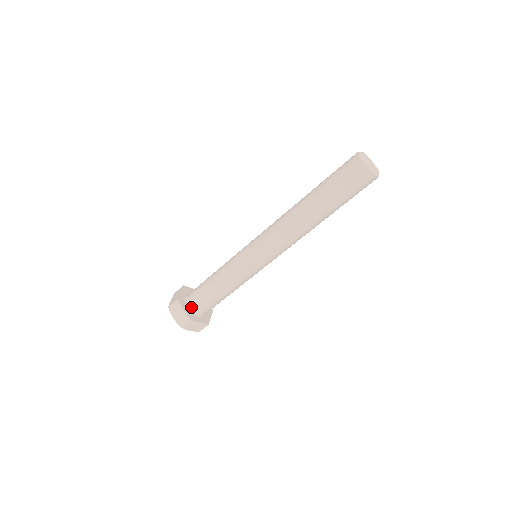
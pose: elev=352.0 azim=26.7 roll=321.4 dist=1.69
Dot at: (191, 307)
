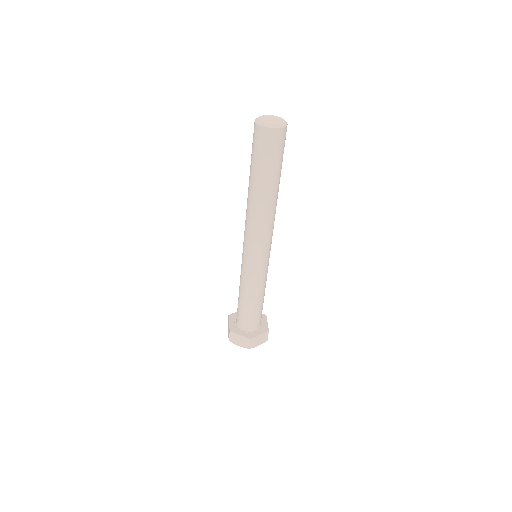
Dot at: (236, 321)
